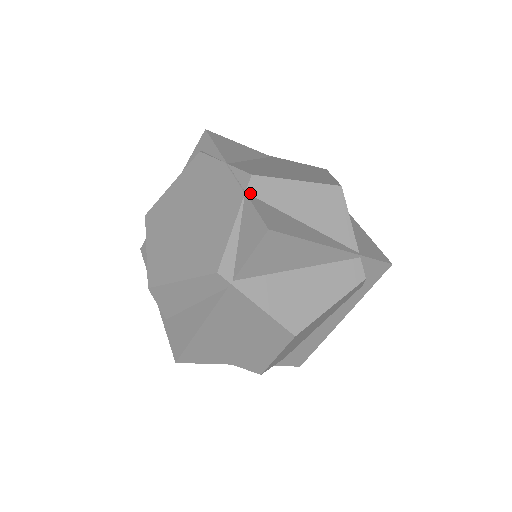
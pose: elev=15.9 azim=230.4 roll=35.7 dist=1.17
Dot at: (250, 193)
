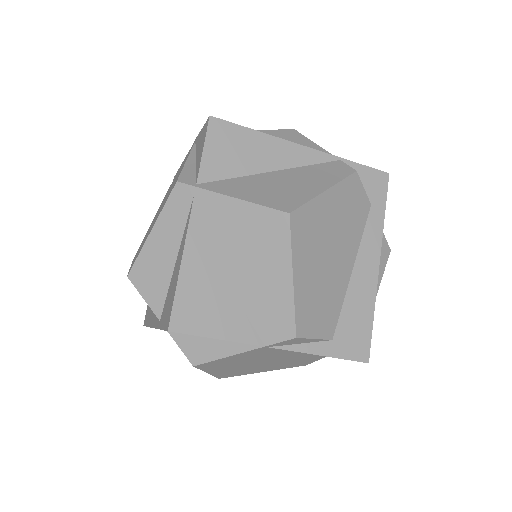
Dot at: occluded
